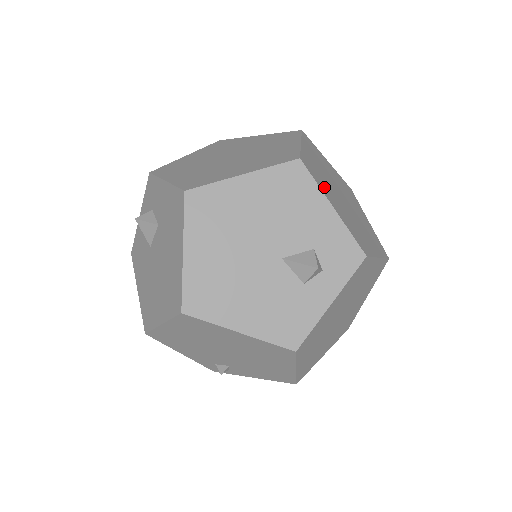
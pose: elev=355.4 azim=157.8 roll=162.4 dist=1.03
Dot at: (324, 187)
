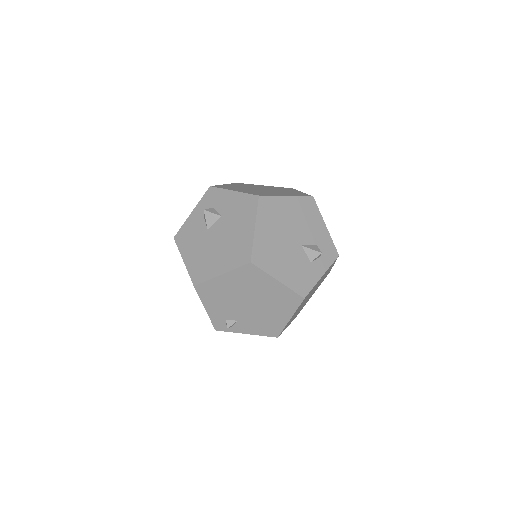
Dot at: occluded
